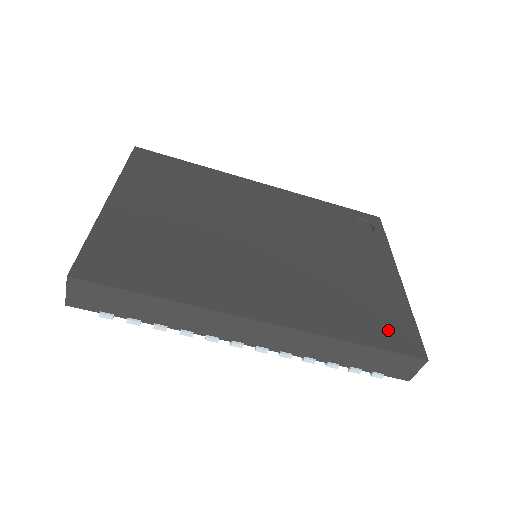
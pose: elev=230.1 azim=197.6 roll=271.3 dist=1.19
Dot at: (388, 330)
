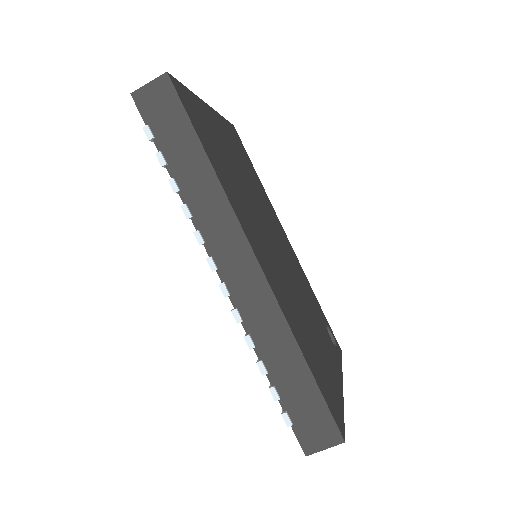
Dot at: (327, 389)
